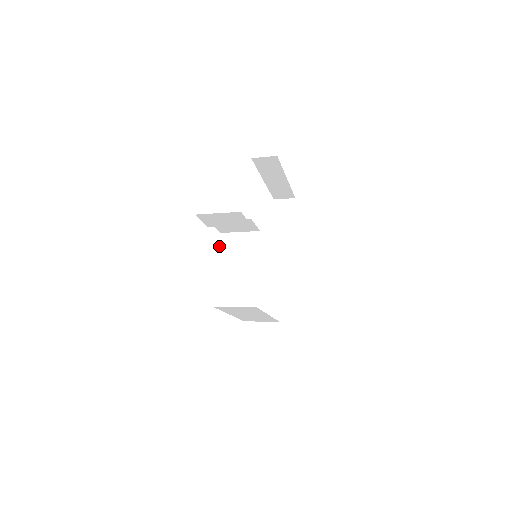
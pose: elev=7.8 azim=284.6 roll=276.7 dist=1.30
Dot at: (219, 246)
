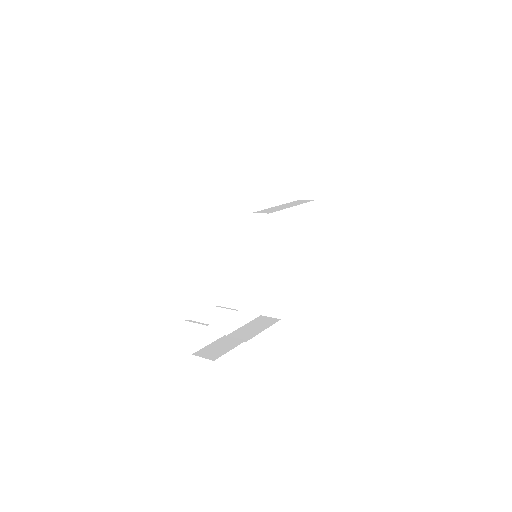
Dot at: (214, 277)
